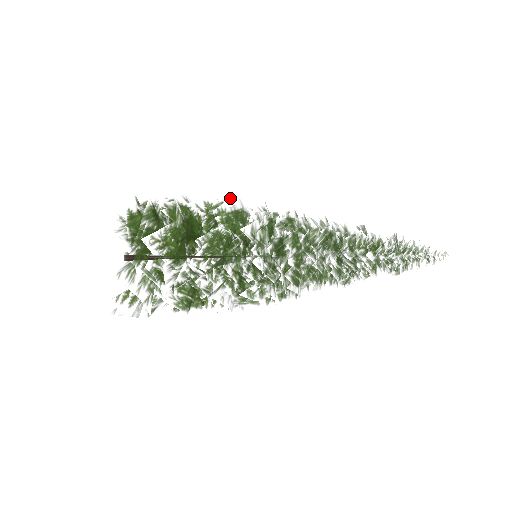
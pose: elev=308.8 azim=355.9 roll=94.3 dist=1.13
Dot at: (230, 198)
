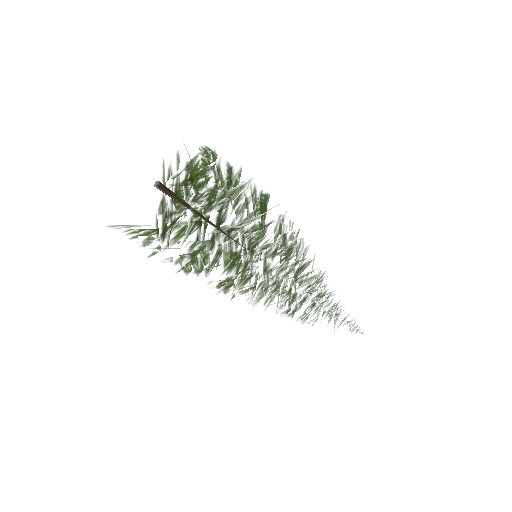
Dot at: occluded
